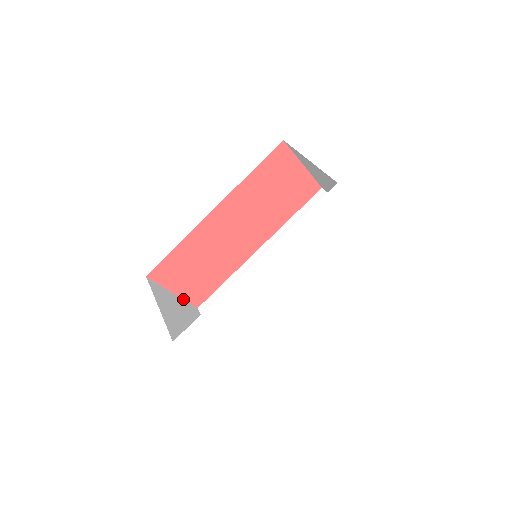
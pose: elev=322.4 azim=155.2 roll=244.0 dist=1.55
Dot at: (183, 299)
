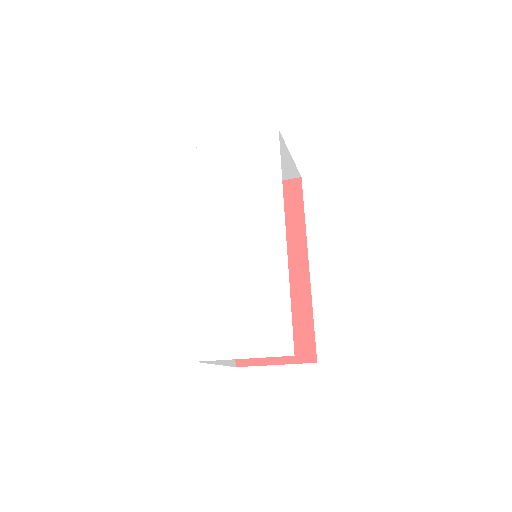
Dot at: occluded
